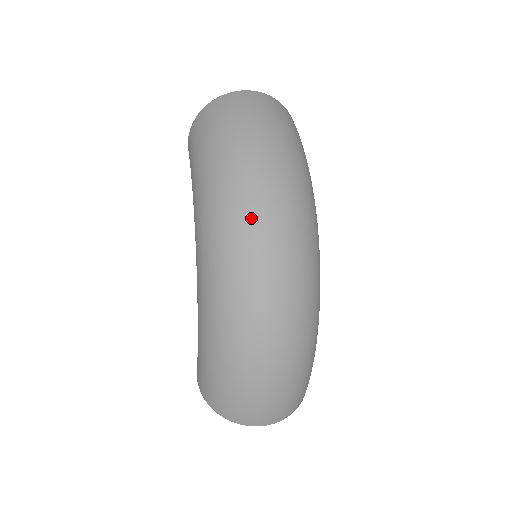
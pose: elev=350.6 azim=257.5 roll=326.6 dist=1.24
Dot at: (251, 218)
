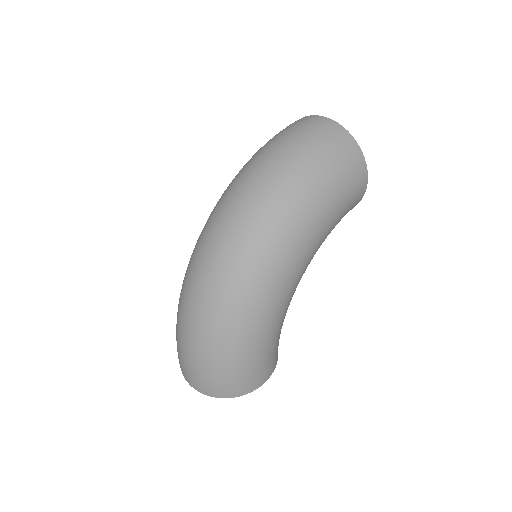
Dot at: (223, 211)
